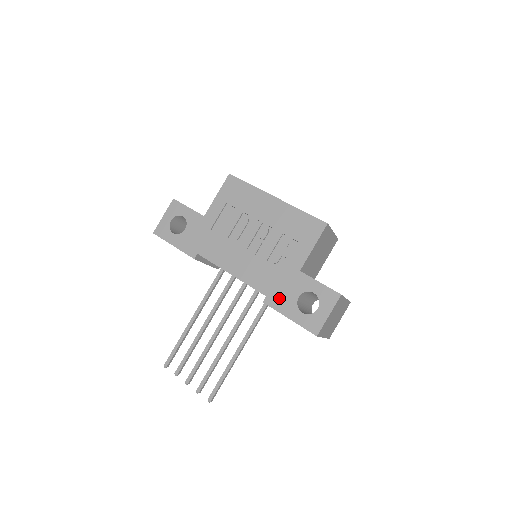
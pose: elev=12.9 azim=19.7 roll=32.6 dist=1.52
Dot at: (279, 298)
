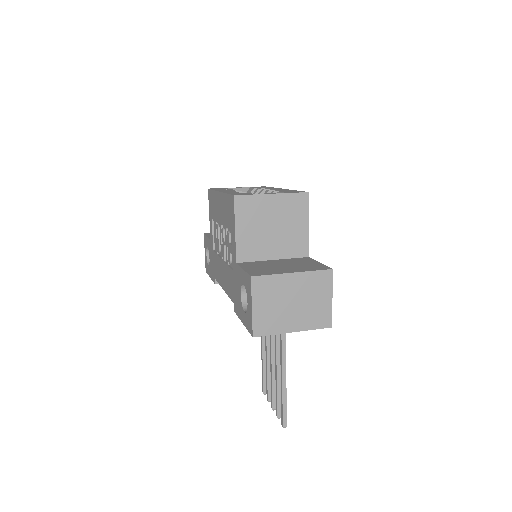
Dot at: (236, 302)
